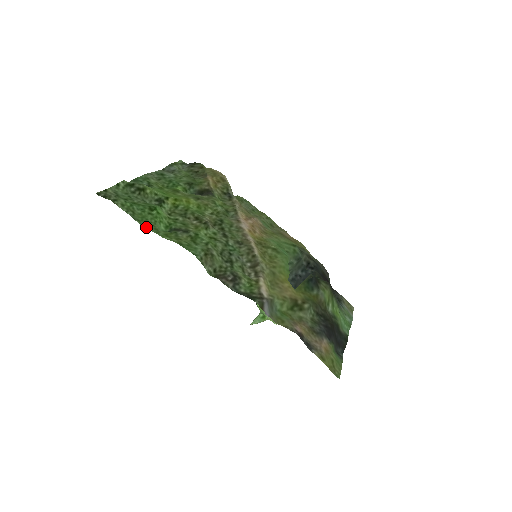
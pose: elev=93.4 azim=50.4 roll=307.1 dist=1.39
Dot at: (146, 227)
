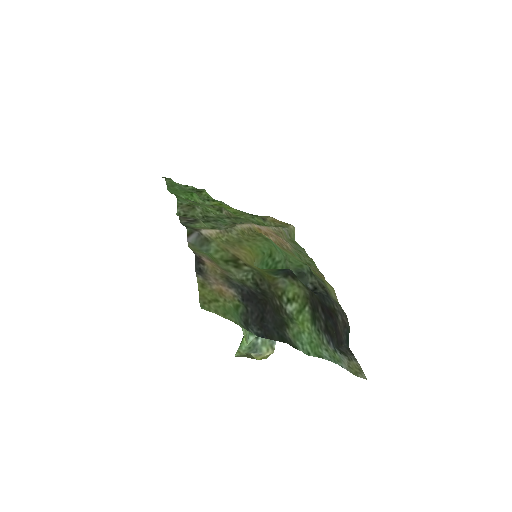
Dot at: (170, 191)
